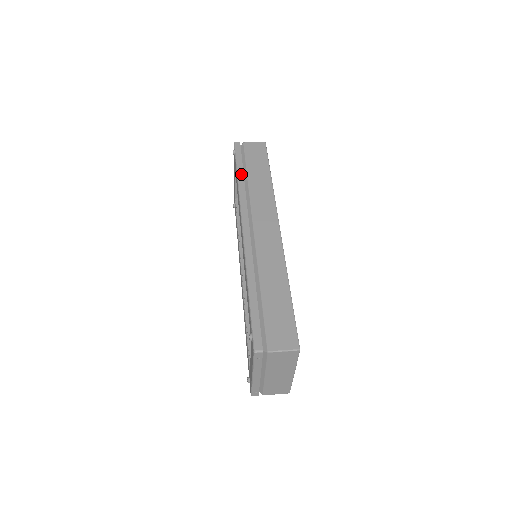
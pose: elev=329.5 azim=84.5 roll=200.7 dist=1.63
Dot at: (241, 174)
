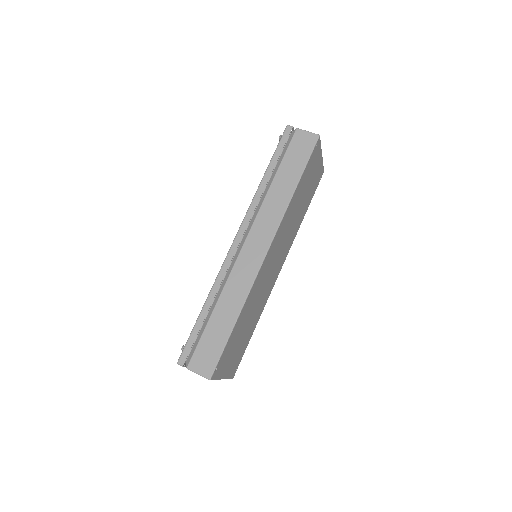
Dot at: (269, 173)
